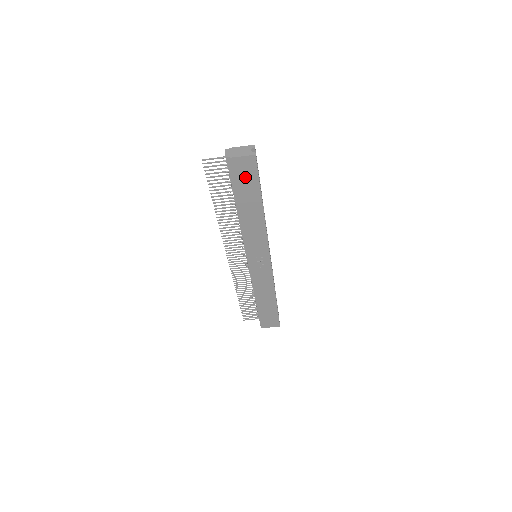
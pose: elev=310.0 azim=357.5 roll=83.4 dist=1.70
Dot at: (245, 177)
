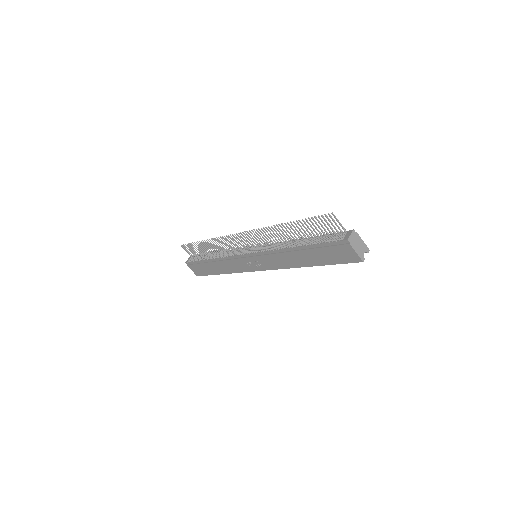
Dot at: (335, 254)
